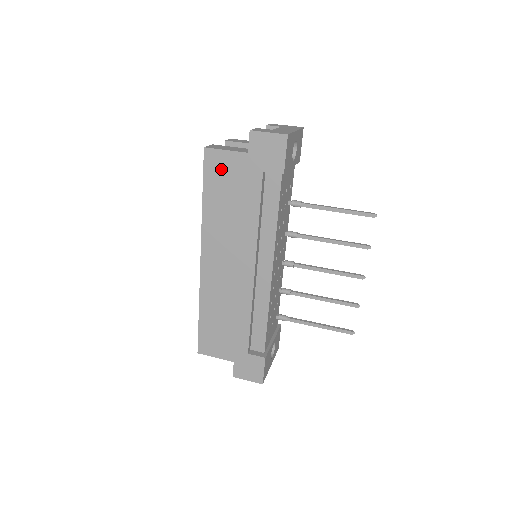
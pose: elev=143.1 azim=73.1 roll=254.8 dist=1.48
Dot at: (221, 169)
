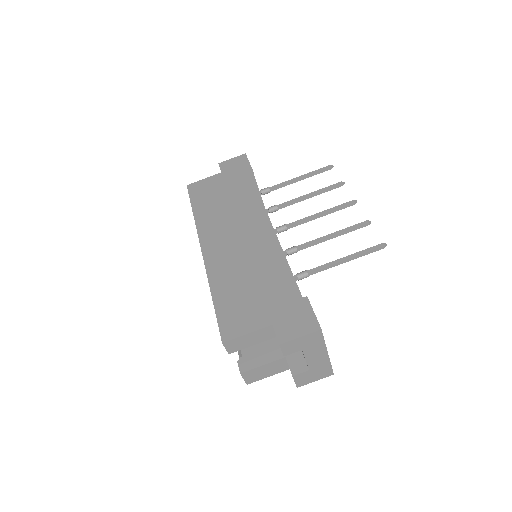
Dot at: occluded
